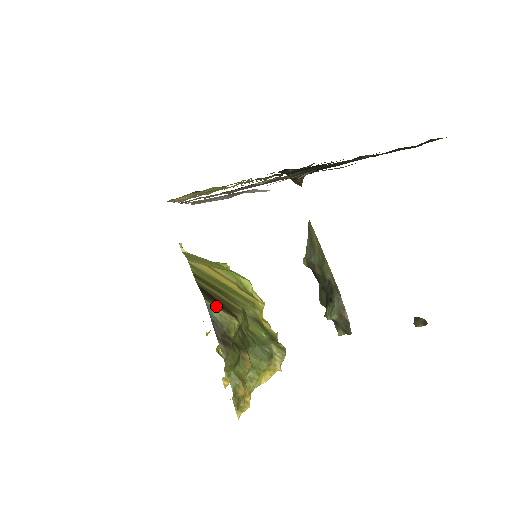
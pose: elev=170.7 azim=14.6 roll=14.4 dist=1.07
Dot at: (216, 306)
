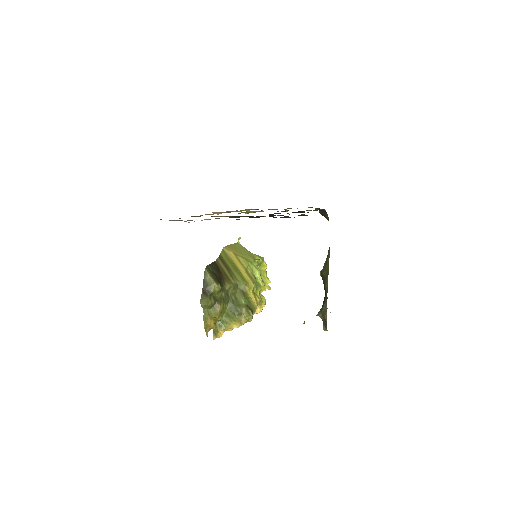
Dot at: (210, 274)
